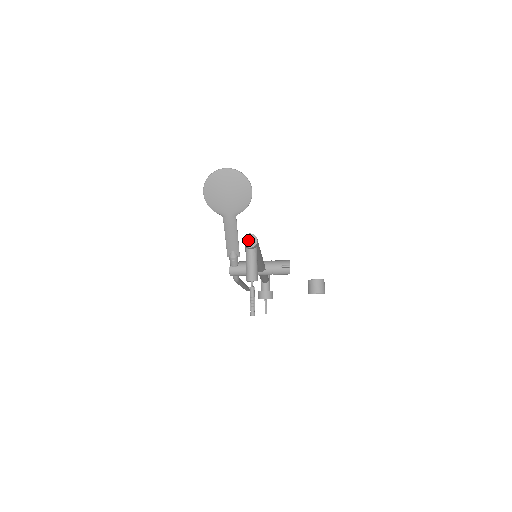
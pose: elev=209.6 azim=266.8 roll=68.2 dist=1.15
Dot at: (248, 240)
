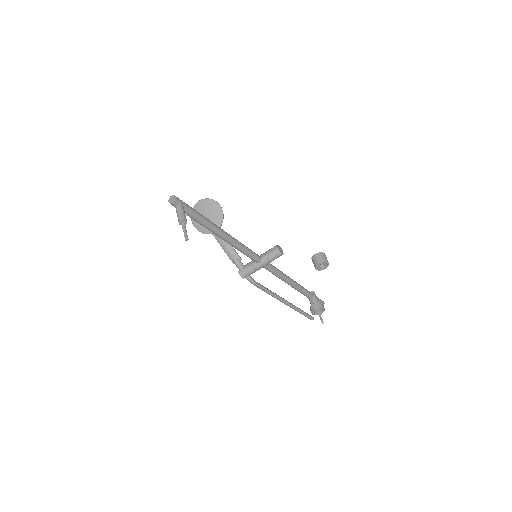
Dot at: (171, 200)
